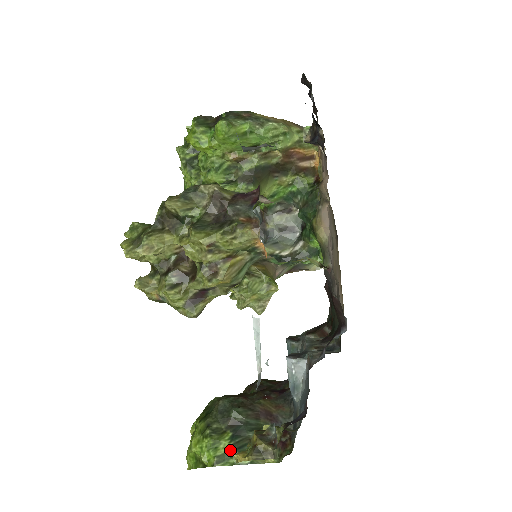
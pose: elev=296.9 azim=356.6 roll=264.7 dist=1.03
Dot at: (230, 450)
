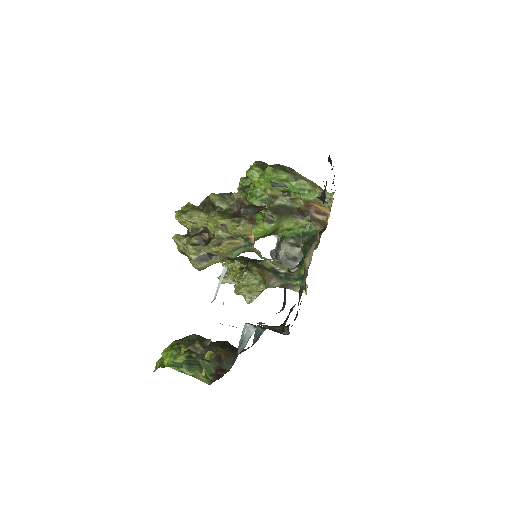
Dot at: (183, 362)
